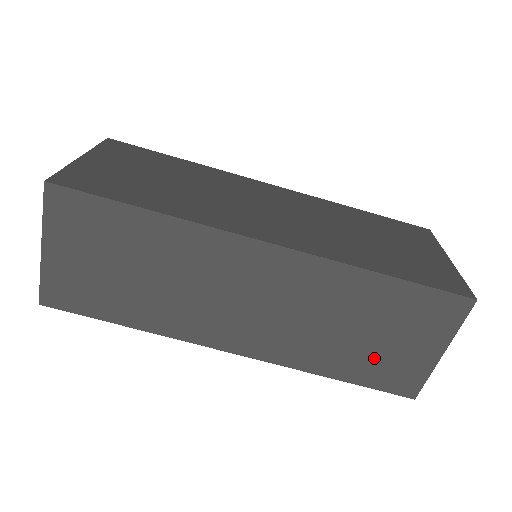
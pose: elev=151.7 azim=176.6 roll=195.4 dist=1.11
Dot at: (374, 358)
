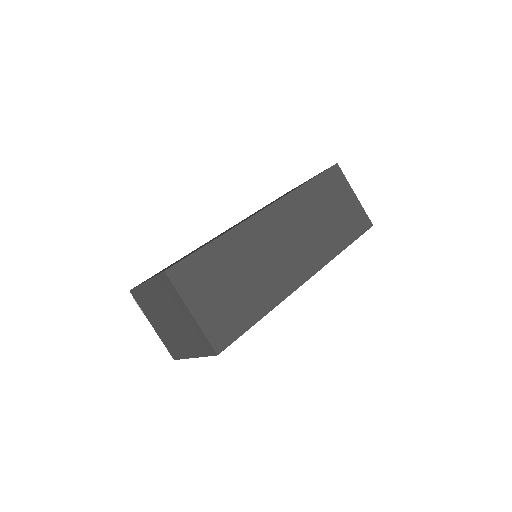
Dot at: (344, 222)
